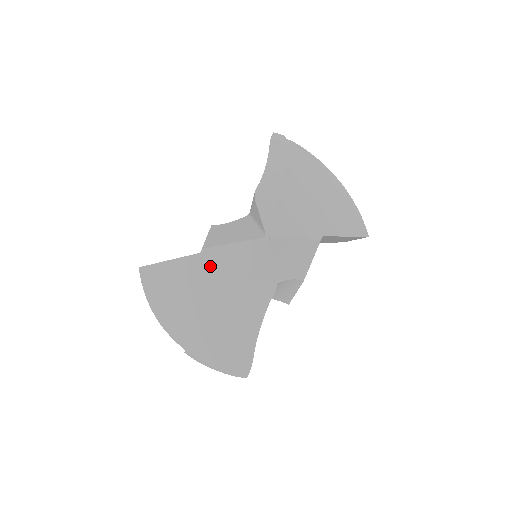
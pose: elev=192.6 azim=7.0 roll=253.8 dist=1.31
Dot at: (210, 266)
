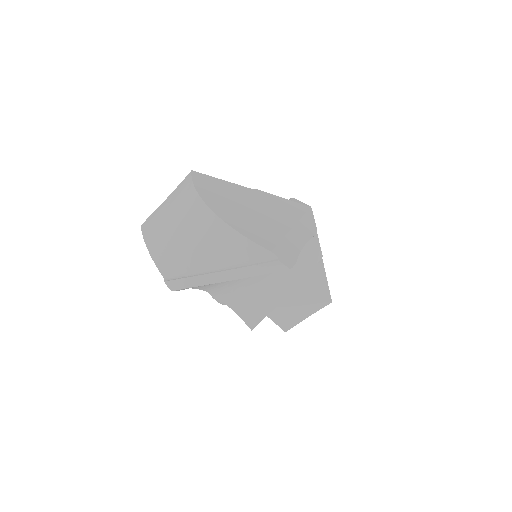
Dot at: (263, 198)
